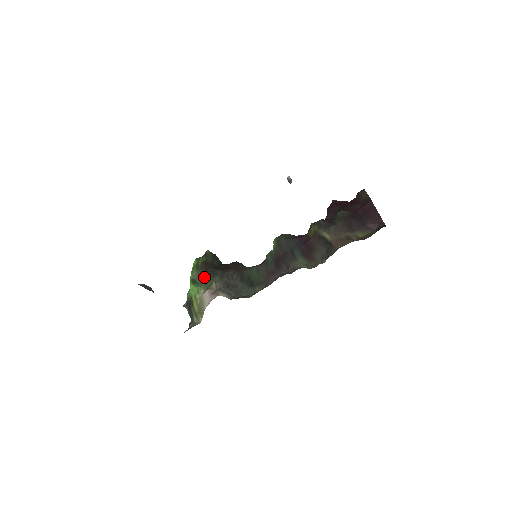
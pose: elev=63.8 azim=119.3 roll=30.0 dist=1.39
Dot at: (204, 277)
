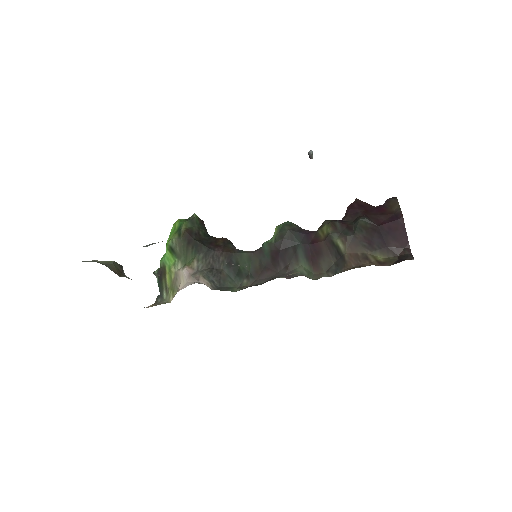
Dot at: (185, 249)
